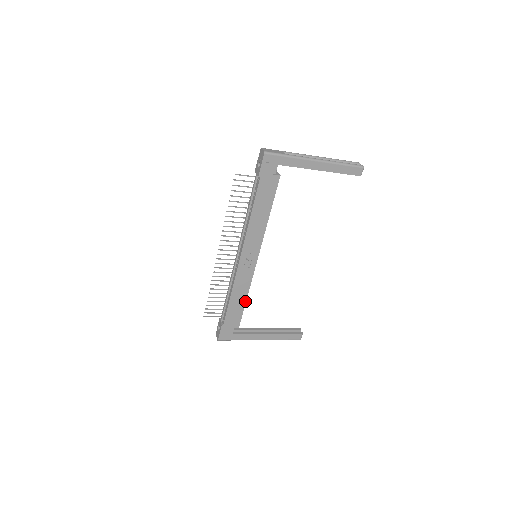
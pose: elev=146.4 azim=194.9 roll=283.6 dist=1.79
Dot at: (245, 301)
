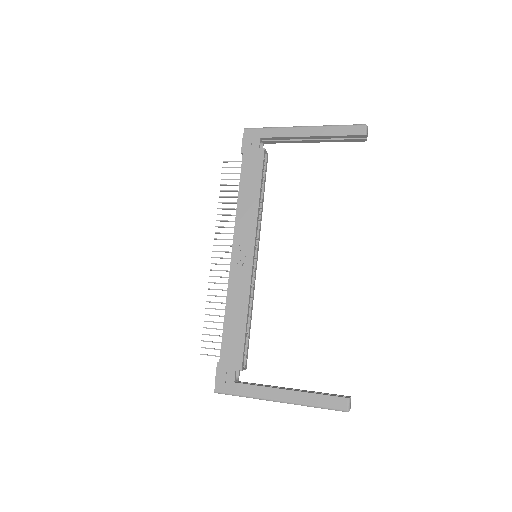
Dot at: (245, 321)
